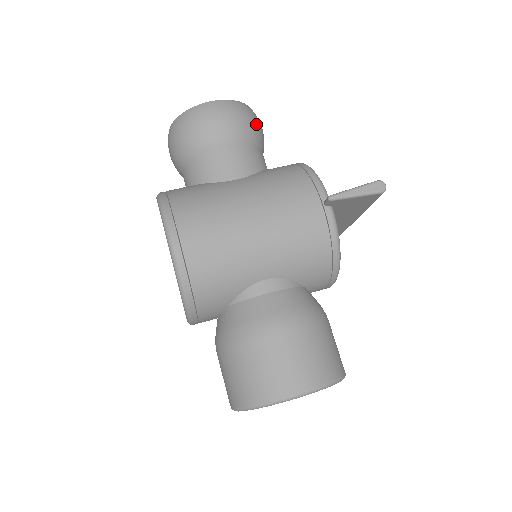
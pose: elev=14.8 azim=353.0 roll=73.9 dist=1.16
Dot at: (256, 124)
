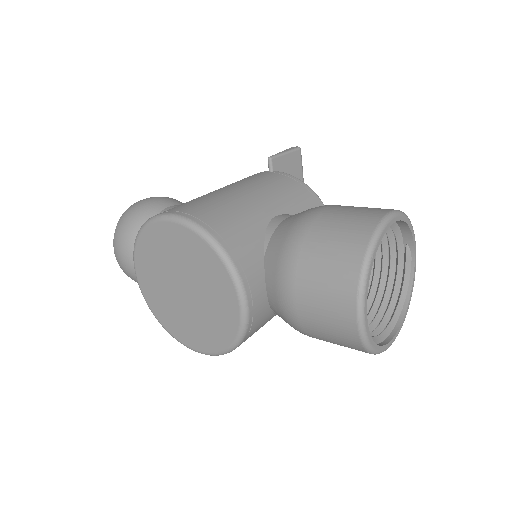
Dot at: occluded
